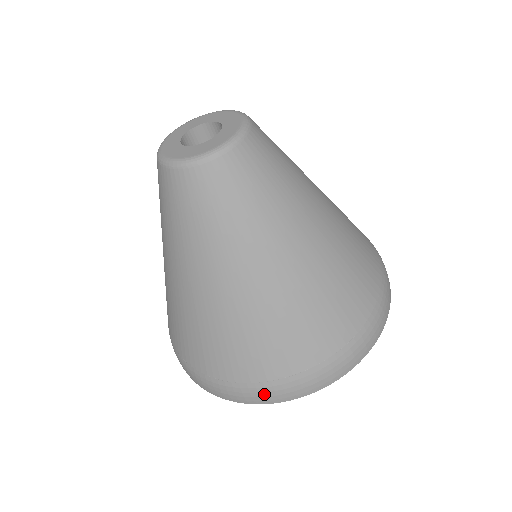
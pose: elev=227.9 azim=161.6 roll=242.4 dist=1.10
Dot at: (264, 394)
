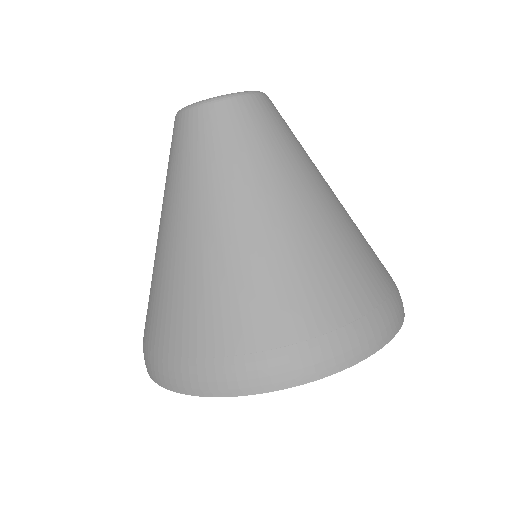
Dot at: (391, 317)
